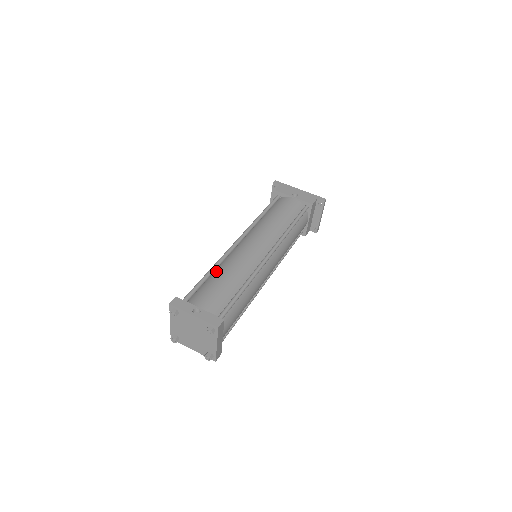
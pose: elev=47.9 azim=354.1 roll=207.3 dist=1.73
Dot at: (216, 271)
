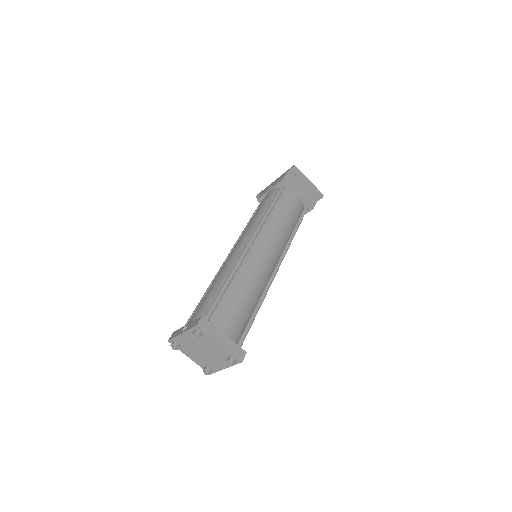
Dot at: occluded
